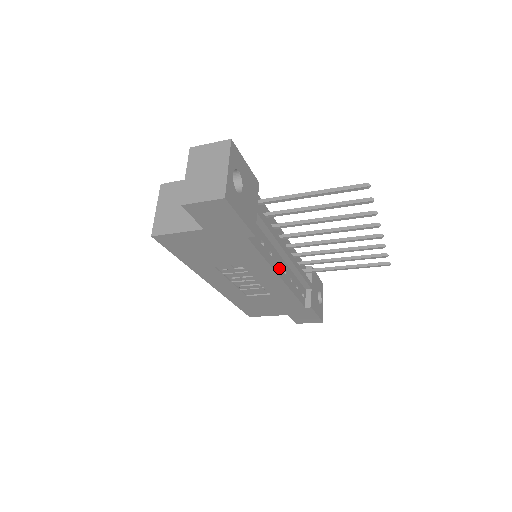
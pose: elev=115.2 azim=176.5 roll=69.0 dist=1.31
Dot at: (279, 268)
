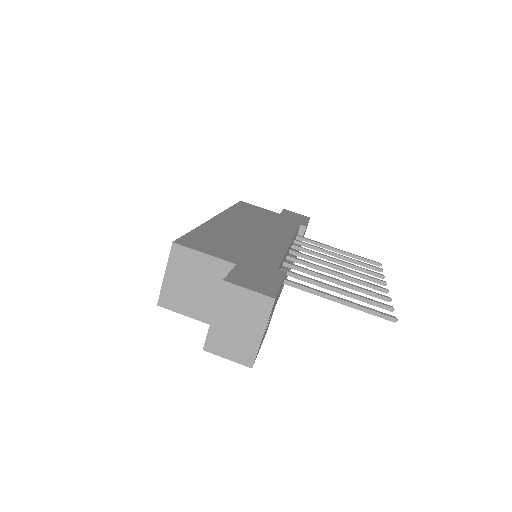
Dot at: occluded
